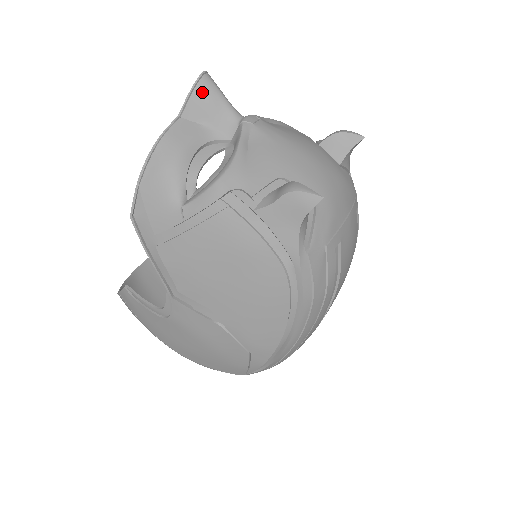
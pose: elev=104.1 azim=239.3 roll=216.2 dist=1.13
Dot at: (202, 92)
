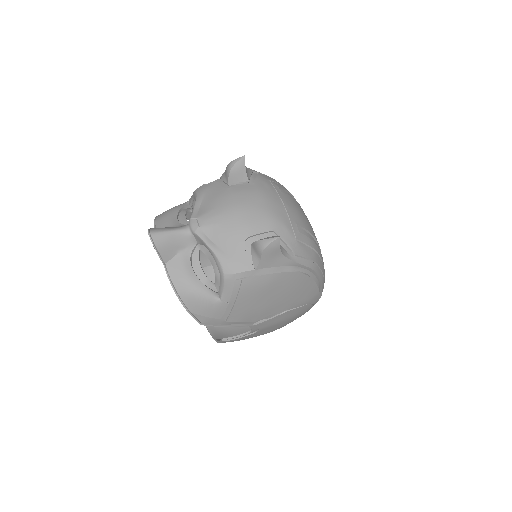
Dot at: (161, 243)
